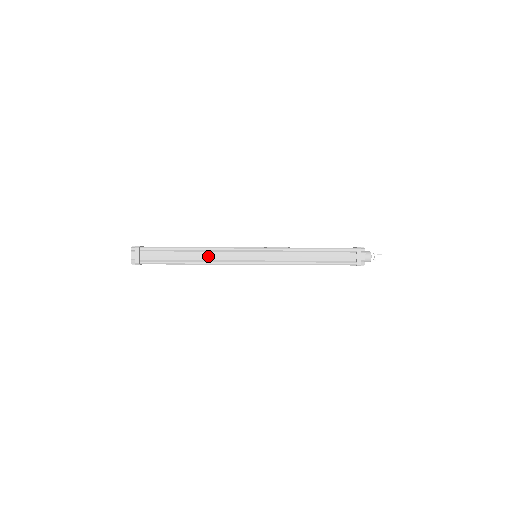
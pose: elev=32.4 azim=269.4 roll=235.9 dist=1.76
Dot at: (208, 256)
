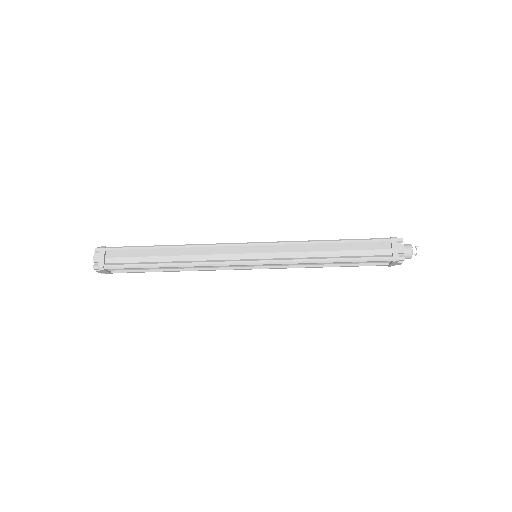
Dot at: (192, 255)
